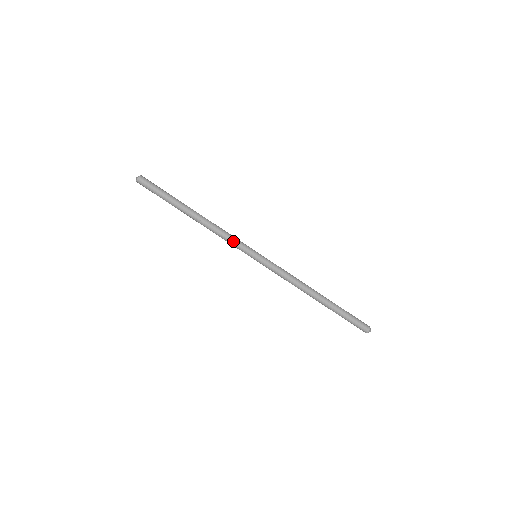
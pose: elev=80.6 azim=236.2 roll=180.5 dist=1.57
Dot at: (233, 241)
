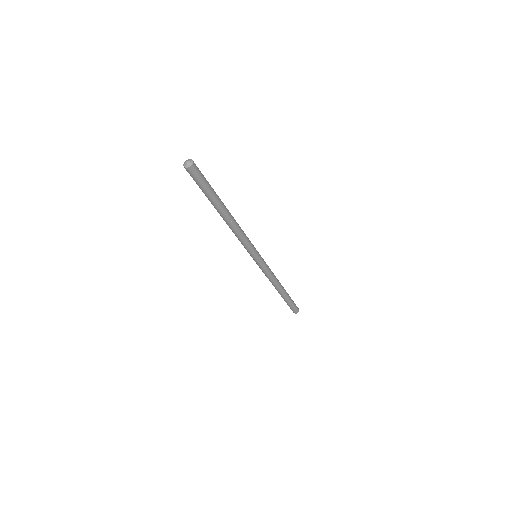
Dot at: (247, 245)
